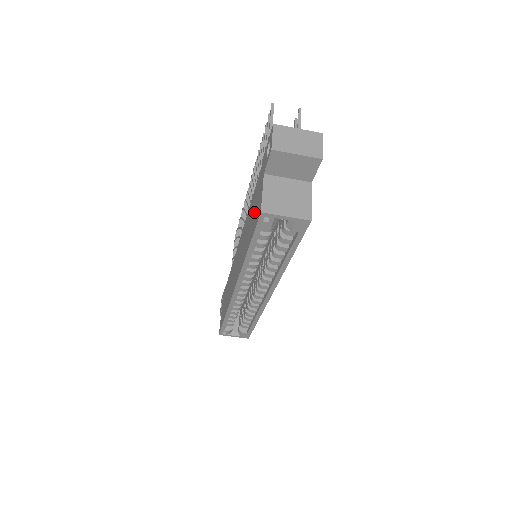
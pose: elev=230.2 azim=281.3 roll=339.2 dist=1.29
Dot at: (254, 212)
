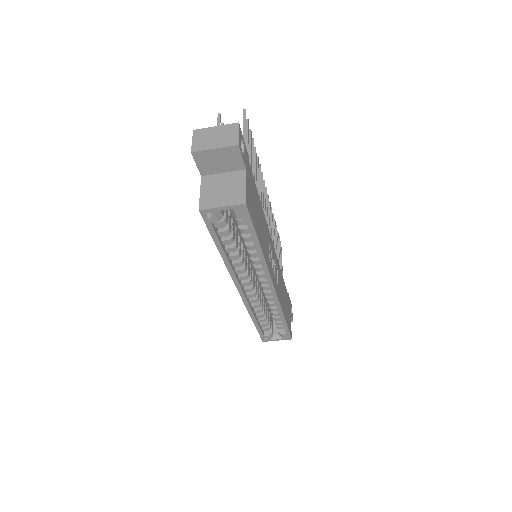
Dot at: occluded
